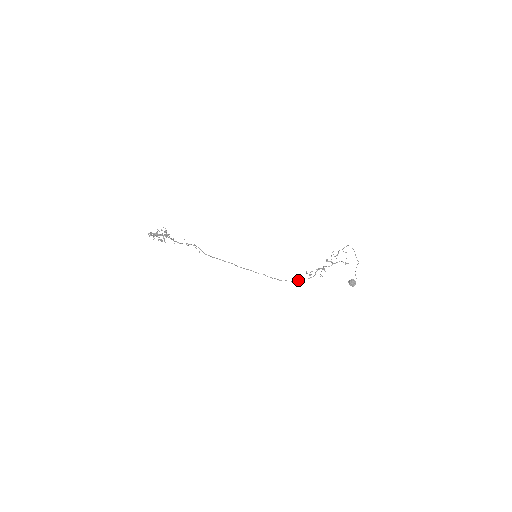
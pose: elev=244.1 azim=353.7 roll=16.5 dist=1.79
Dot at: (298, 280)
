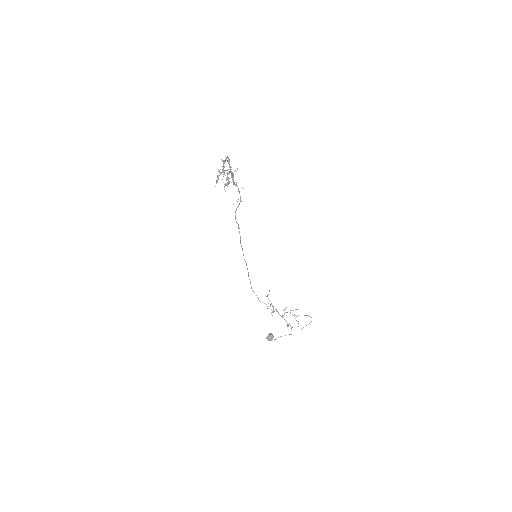
Dot at: occluded
